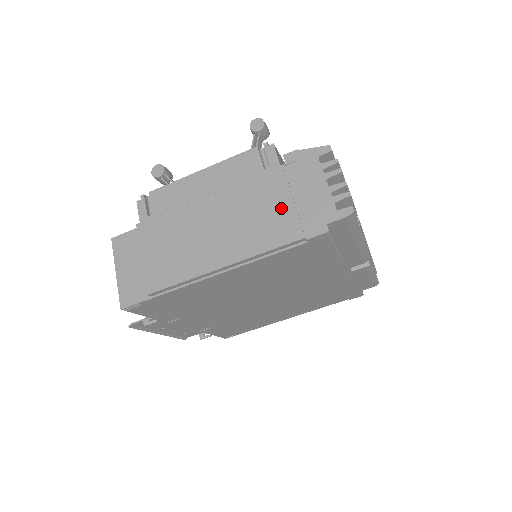
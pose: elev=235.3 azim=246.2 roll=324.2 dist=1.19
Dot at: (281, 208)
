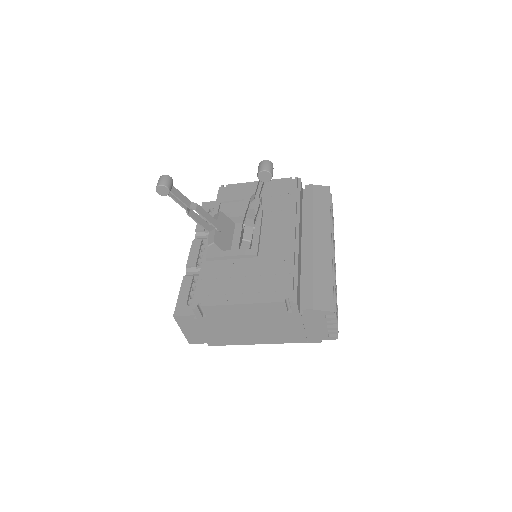
Dot at: (296, 330)
